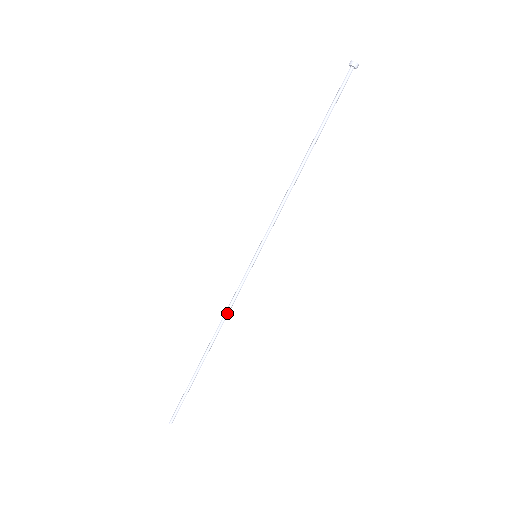
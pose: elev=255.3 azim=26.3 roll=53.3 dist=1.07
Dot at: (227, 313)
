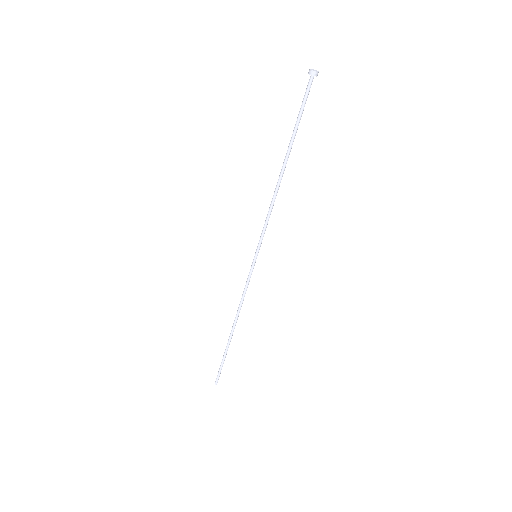
Dot at: (241, 303)
